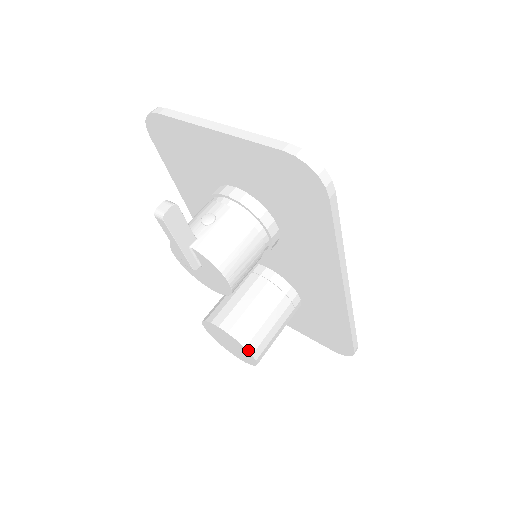
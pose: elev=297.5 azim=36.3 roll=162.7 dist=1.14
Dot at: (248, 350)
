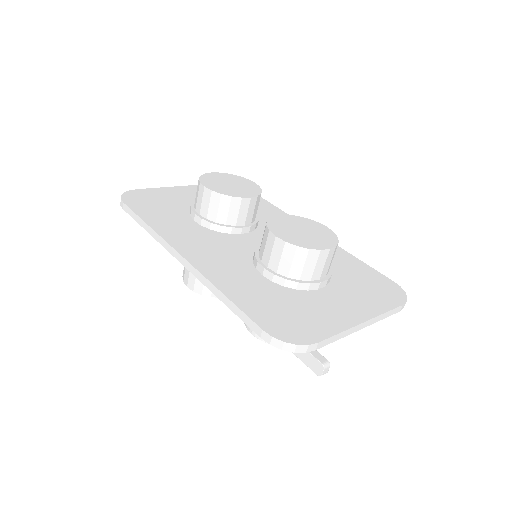
Dot at: occluded
